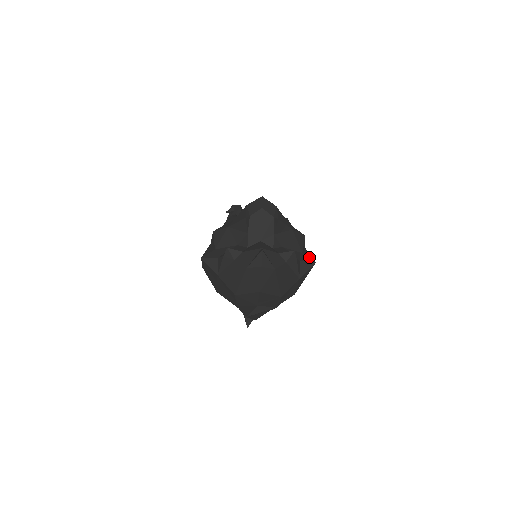
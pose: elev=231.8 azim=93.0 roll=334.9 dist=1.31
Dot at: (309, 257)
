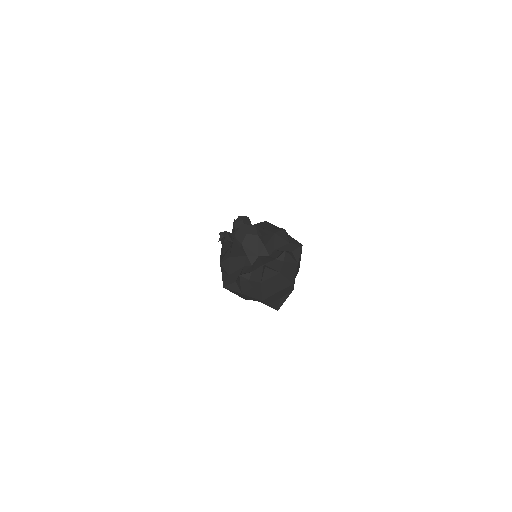
Dot at: (296, 243)
